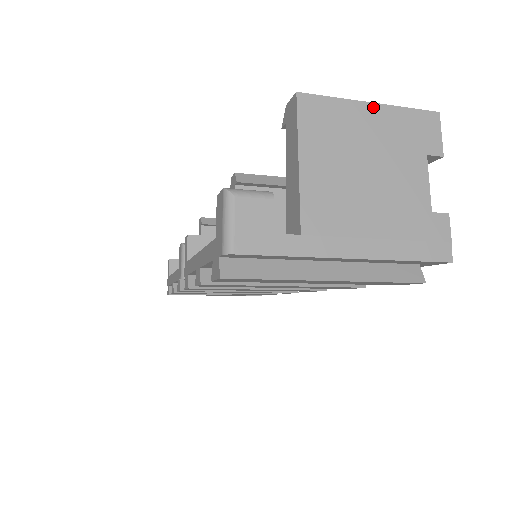
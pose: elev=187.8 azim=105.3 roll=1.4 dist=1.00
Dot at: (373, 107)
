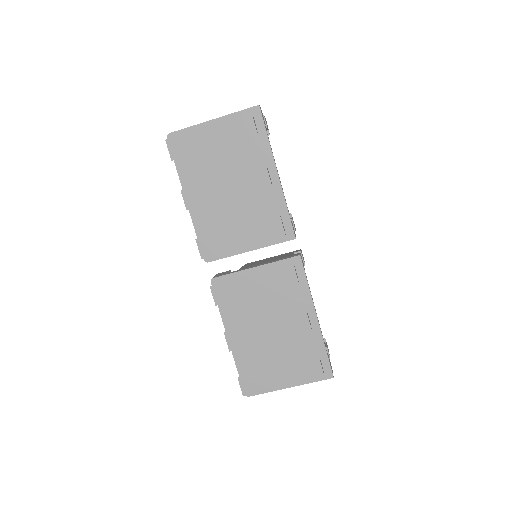
Dot at: occluded
